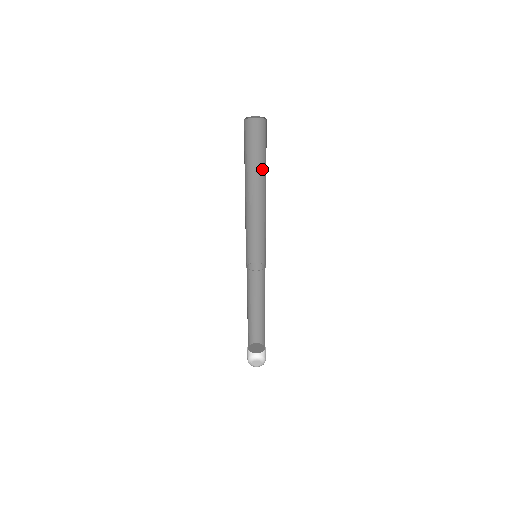
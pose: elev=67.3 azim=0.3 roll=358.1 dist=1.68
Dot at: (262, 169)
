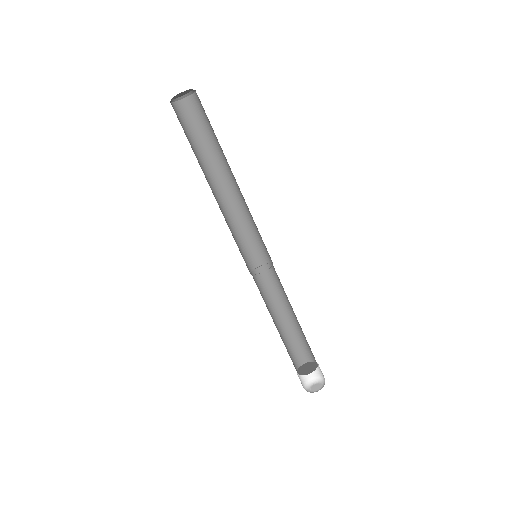
Dot at: (216, 153)
